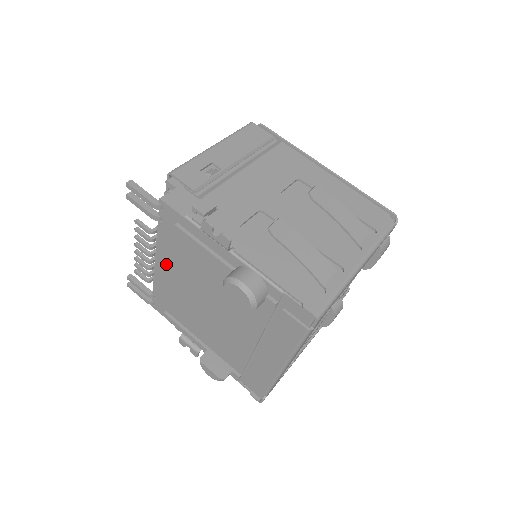
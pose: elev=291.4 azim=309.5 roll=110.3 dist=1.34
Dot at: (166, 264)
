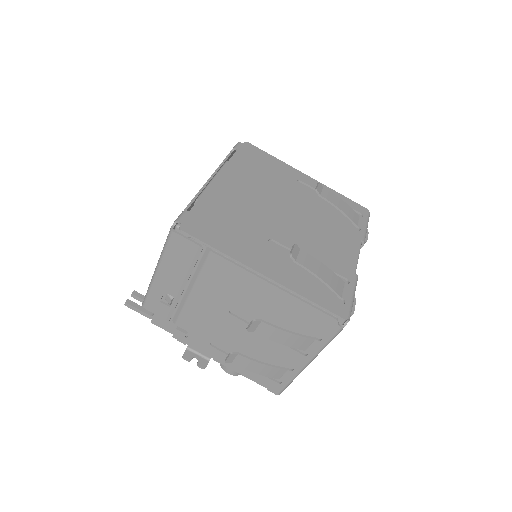
Dot at: occluded
